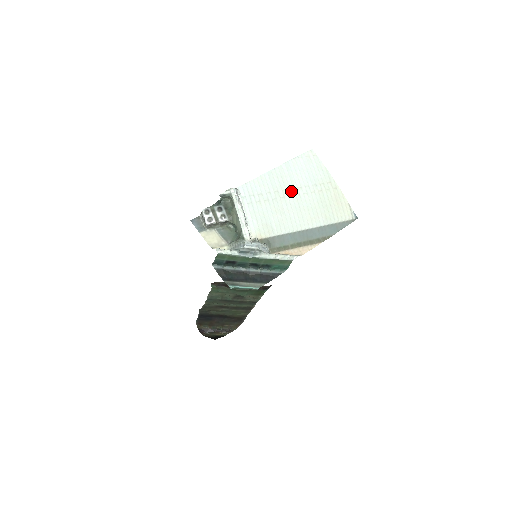
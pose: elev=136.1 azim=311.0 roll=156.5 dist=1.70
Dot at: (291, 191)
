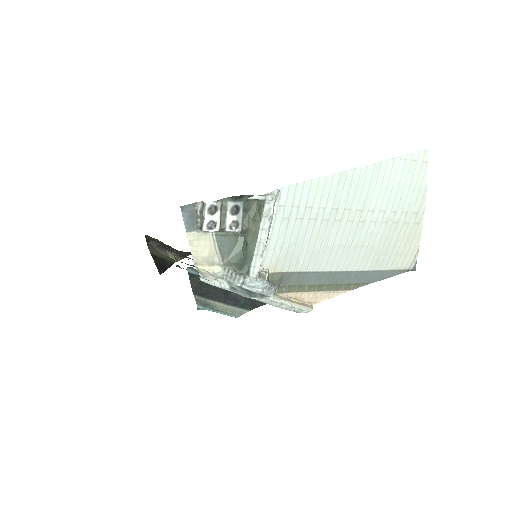
Dot at: (356, 213)
